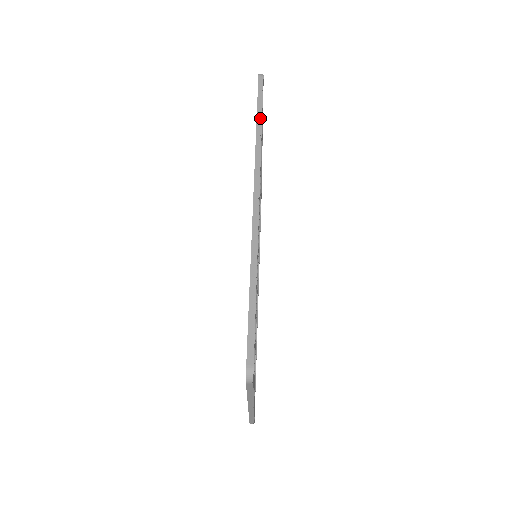
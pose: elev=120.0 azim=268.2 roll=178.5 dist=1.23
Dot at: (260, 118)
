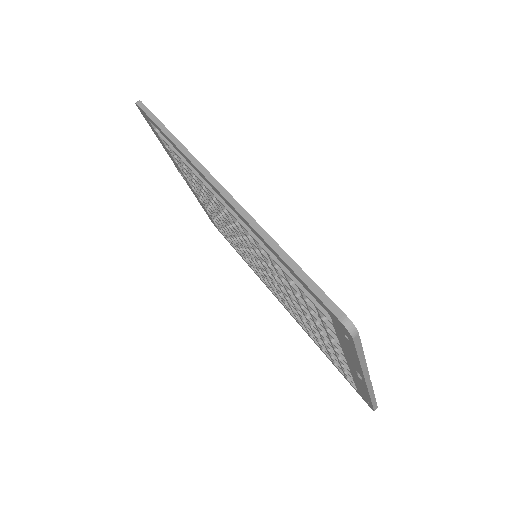
Dot at: (166, 130)
